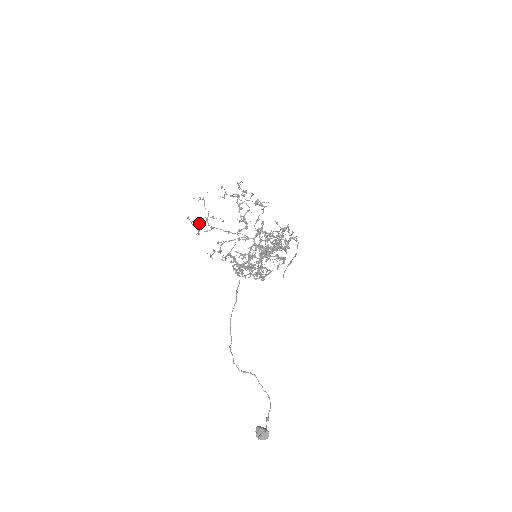
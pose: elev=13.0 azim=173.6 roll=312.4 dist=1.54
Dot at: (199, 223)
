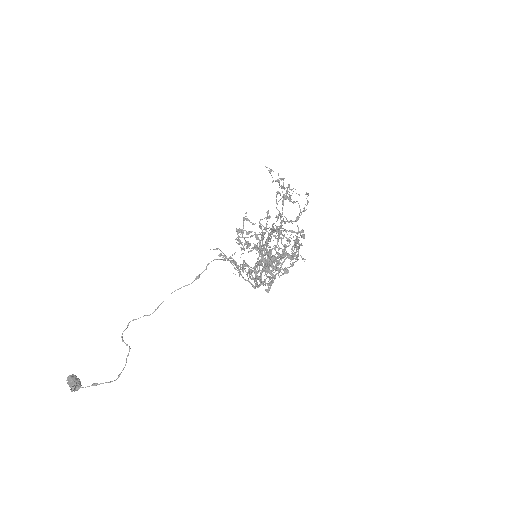
Dot at: (281, 221)
